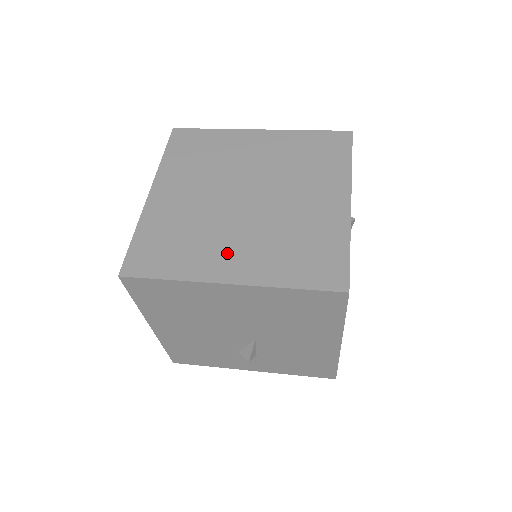
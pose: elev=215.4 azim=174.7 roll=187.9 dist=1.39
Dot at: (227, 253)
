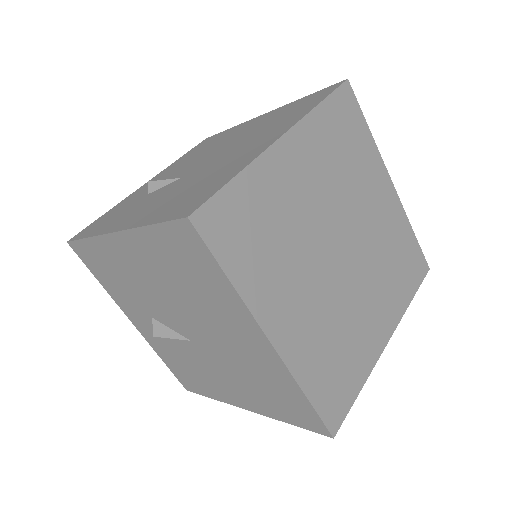
Dot at: (291, 302)
